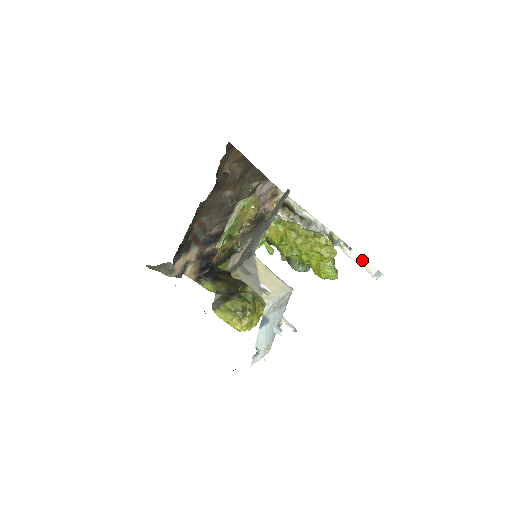
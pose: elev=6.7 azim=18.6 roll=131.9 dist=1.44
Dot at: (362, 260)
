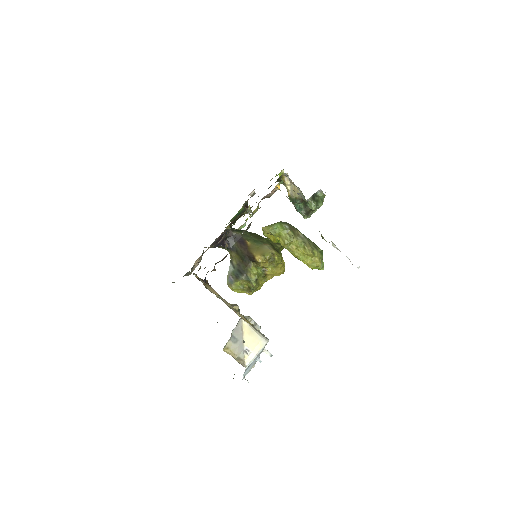
Dot at: occluded
